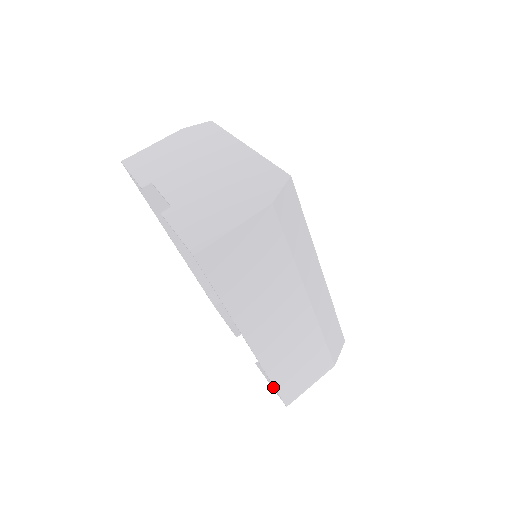
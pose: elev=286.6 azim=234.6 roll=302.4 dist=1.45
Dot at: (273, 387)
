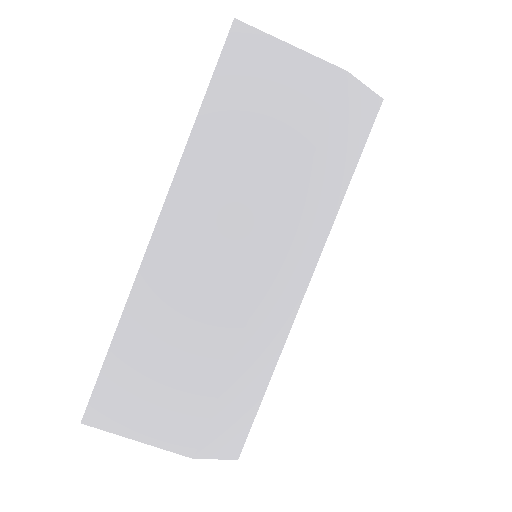
Dot at: occluded
